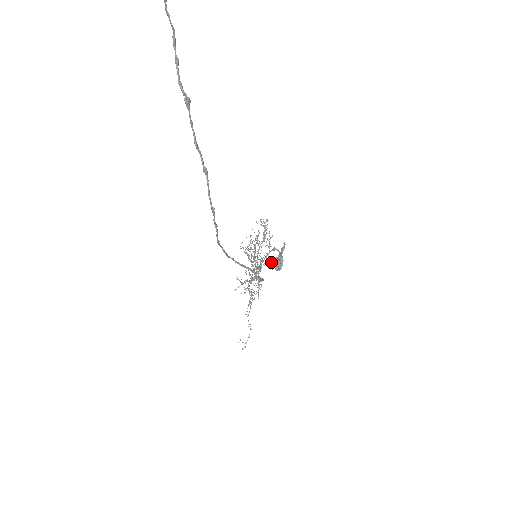
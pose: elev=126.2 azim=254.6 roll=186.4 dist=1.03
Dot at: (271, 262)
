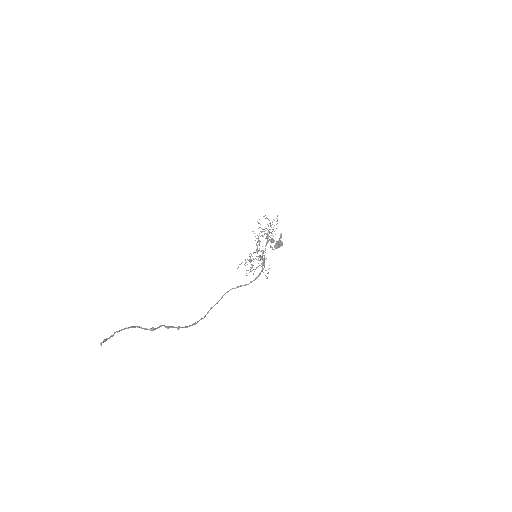
Dot at: occluded
